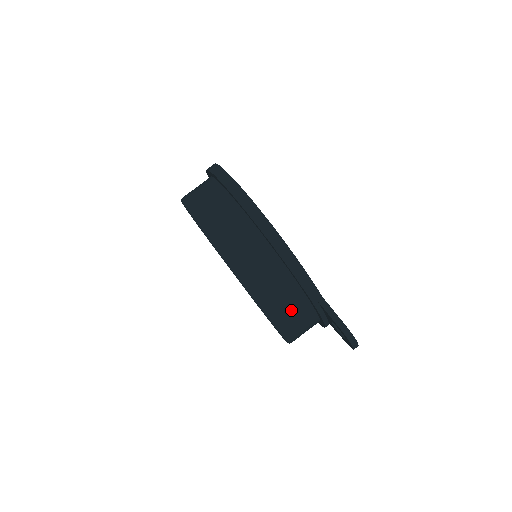
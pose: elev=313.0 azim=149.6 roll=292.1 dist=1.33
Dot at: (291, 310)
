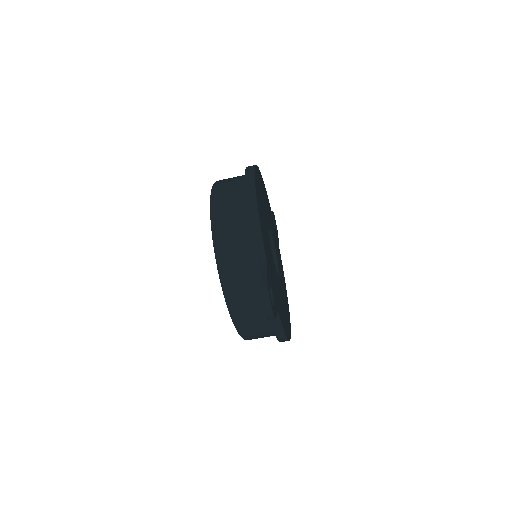
Dot at: (238, 263)
